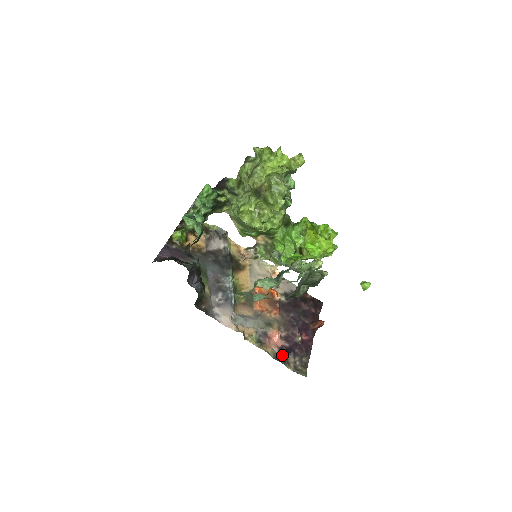
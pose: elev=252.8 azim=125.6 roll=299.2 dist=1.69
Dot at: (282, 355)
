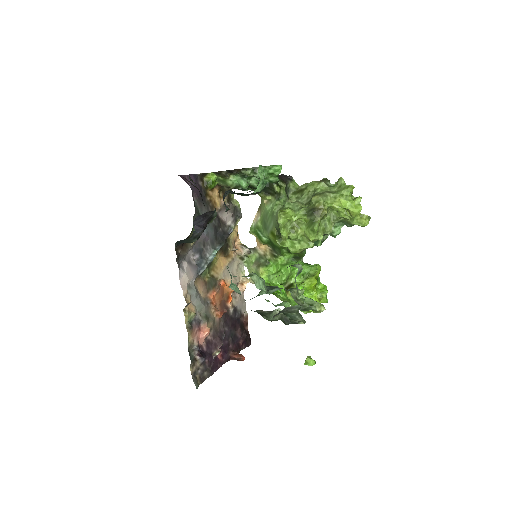
Dot at: (195, 352)
